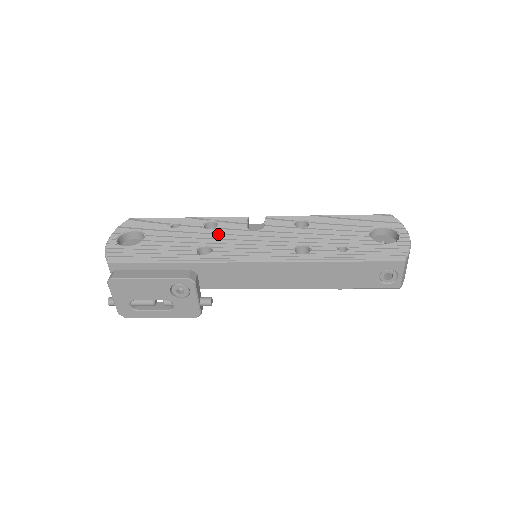
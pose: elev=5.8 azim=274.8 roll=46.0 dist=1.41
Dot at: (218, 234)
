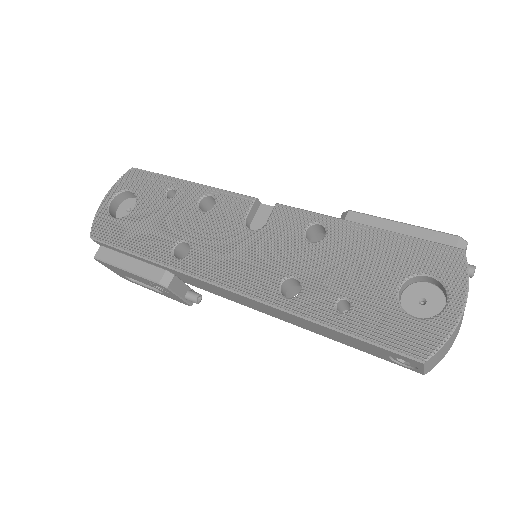
Dot at: (206, 225)
